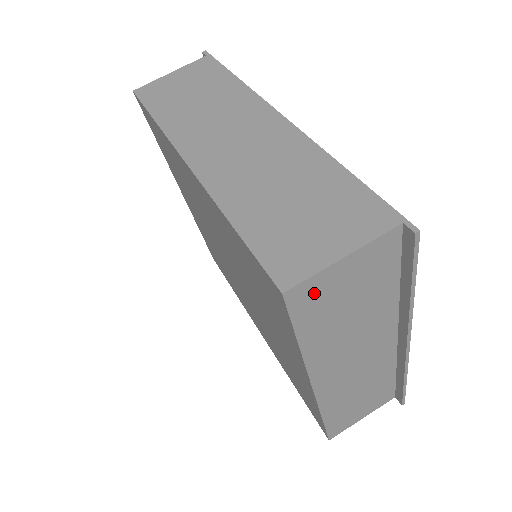
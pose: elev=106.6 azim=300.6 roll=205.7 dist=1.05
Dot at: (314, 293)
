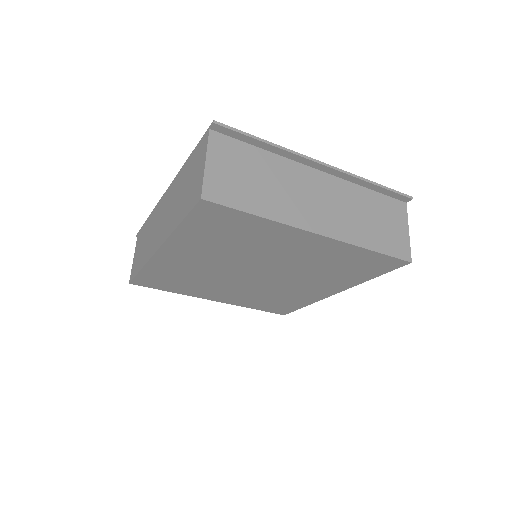
Dot at: (218, 187)
